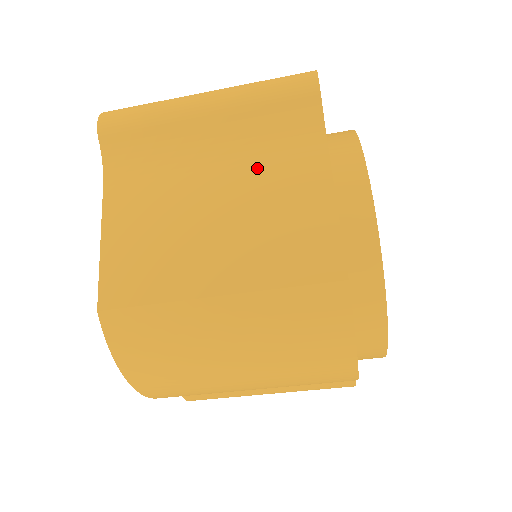
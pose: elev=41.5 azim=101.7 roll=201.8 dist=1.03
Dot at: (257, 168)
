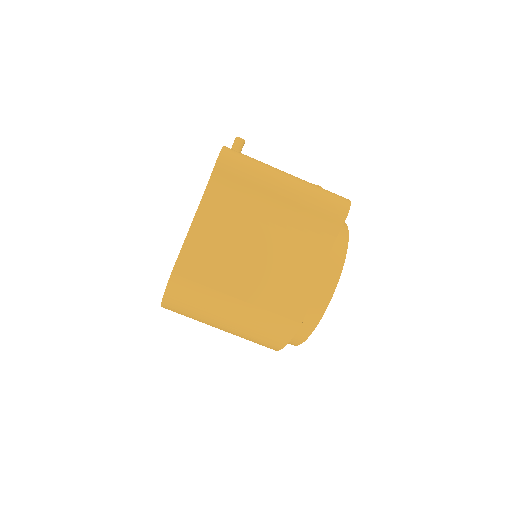
Dot at: (291, 240)
